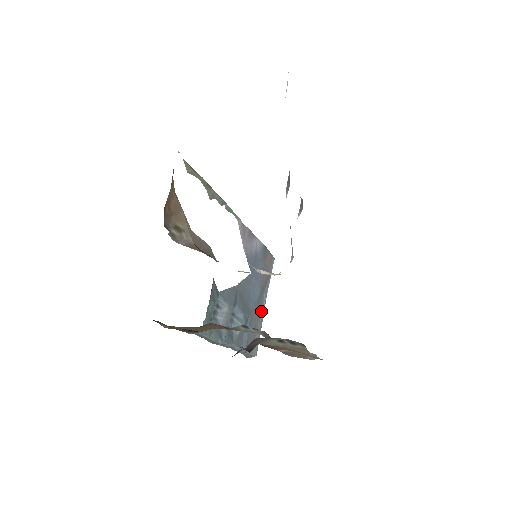
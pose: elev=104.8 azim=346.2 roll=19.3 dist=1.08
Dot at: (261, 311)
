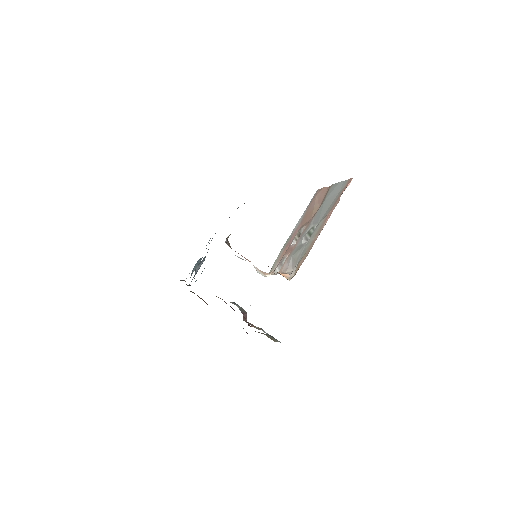
Dot at: occluded
